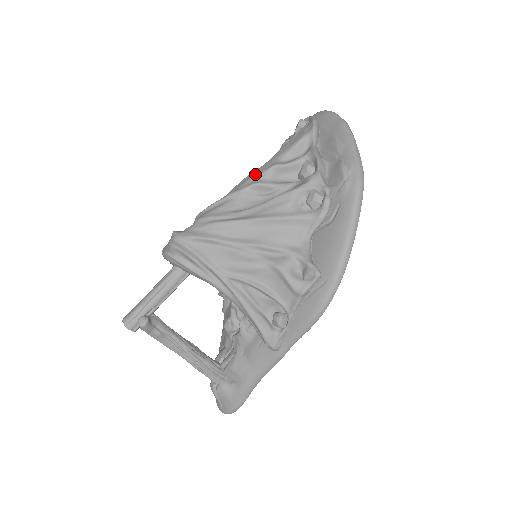
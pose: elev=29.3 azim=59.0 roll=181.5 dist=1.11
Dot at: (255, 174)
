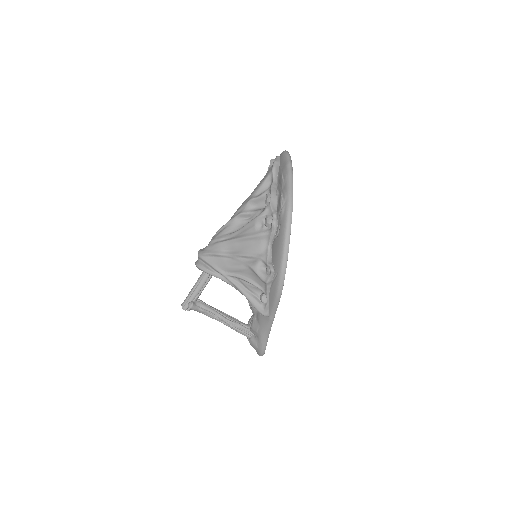
Dot at: (241, 206)
